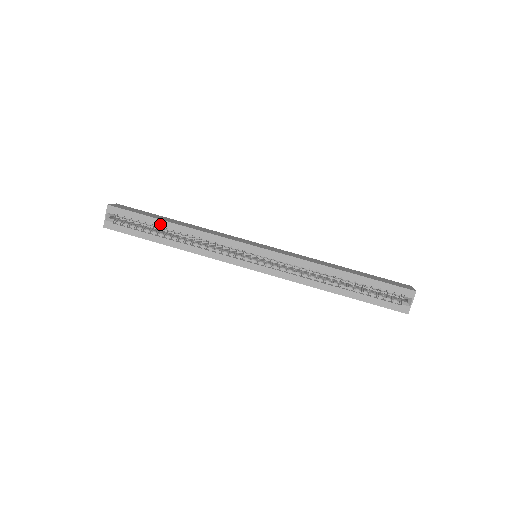
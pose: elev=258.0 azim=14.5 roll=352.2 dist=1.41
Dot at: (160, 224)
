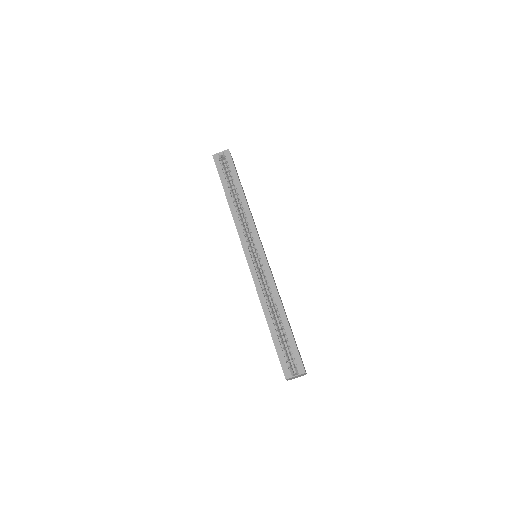
Dot at: (237, 184)
